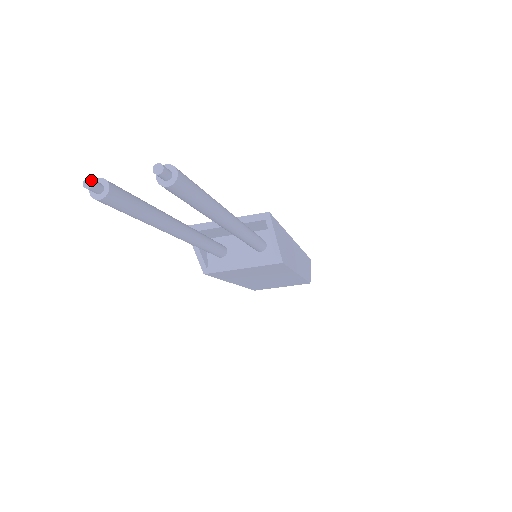
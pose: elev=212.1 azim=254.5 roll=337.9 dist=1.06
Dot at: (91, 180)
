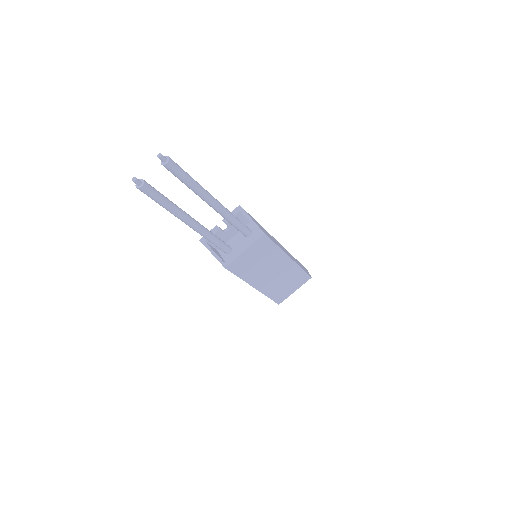
Dot at: (135, 177)
